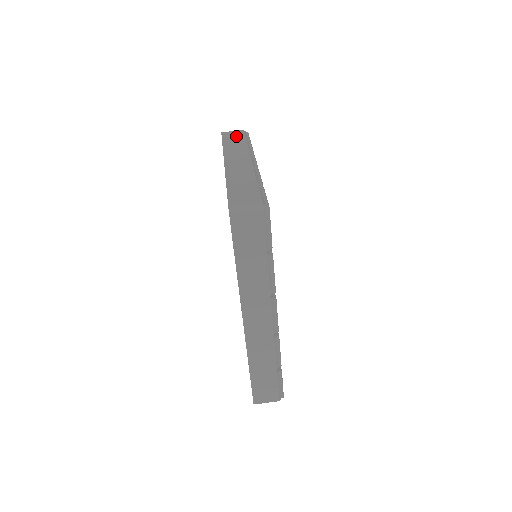
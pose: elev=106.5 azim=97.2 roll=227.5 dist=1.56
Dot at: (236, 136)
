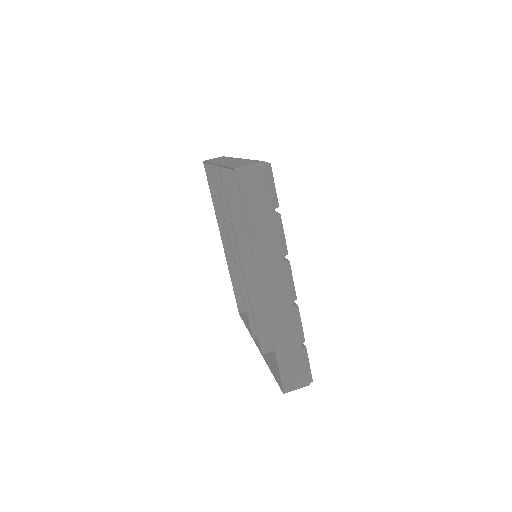
Dot at: (218, 158)
